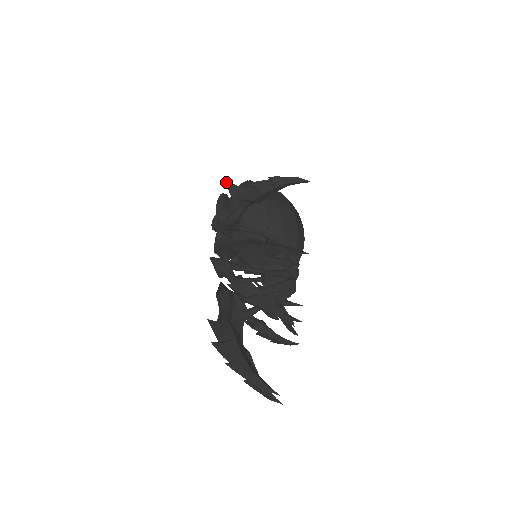
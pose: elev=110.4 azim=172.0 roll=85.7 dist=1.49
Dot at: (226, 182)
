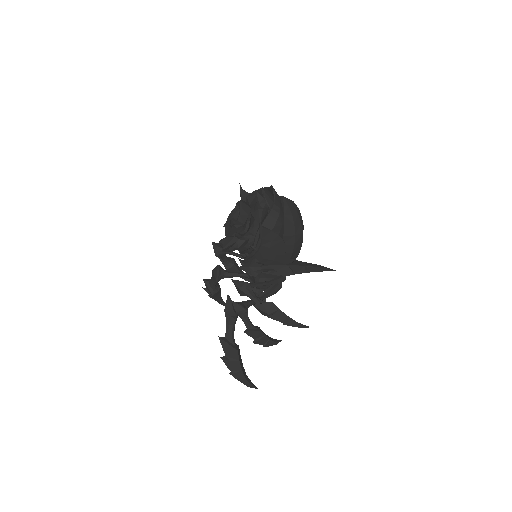
Dot at: (260, 226)
